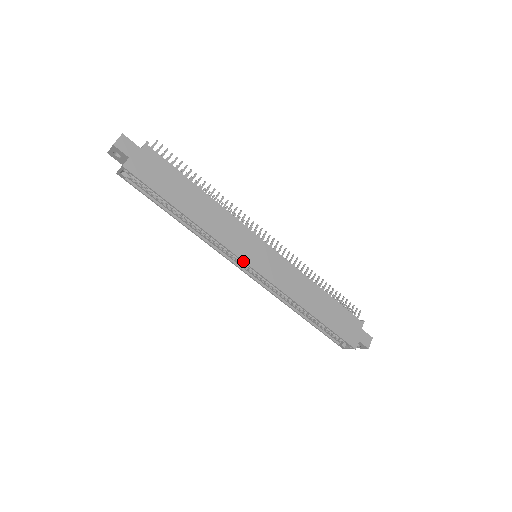
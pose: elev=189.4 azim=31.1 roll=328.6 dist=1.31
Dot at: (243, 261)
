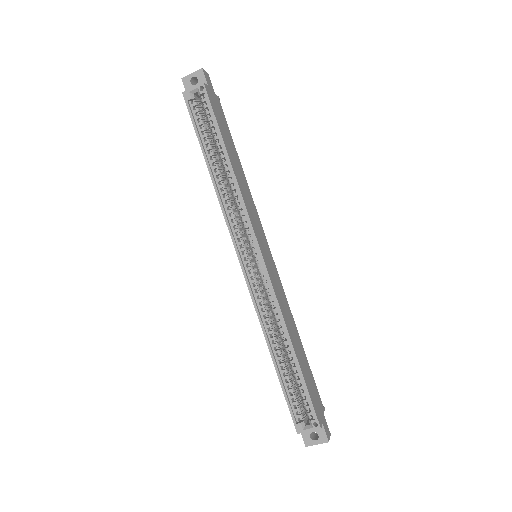
Dot at: (256, 238)
